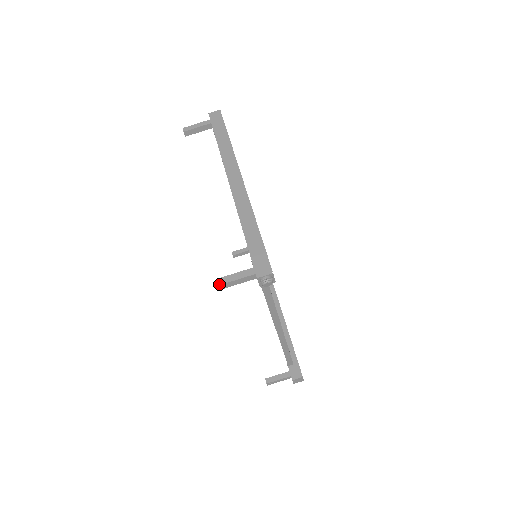
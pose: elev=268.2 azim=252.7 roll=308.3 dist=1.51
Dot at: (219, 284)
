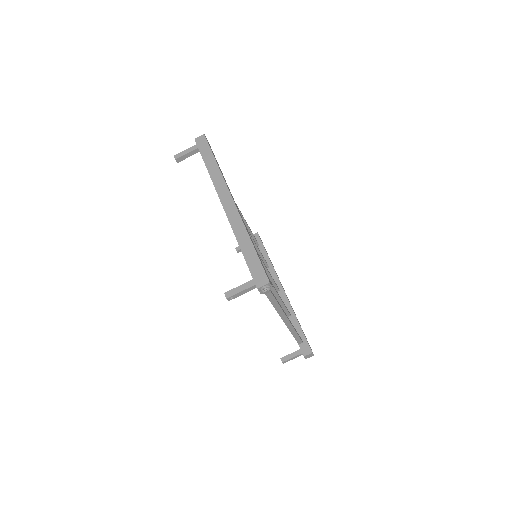
Dot at: (227, 297)
